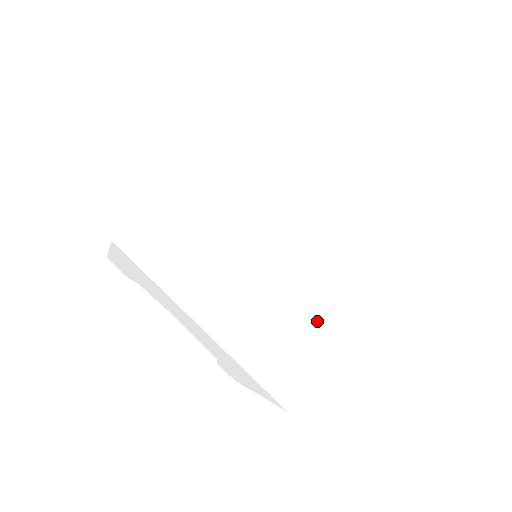
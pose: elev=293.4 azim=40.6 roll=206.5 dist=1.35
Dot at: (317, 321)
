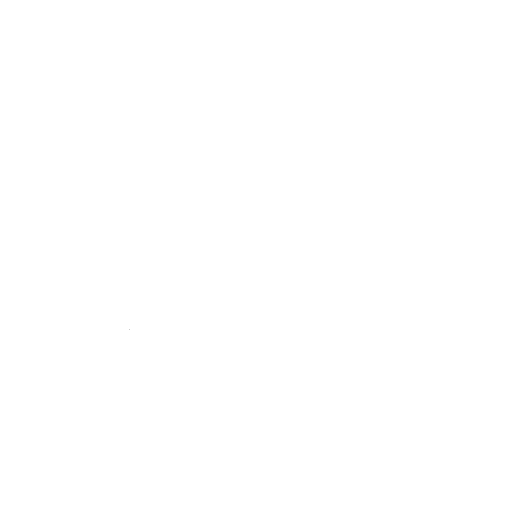
Dot at: (339, 302)
